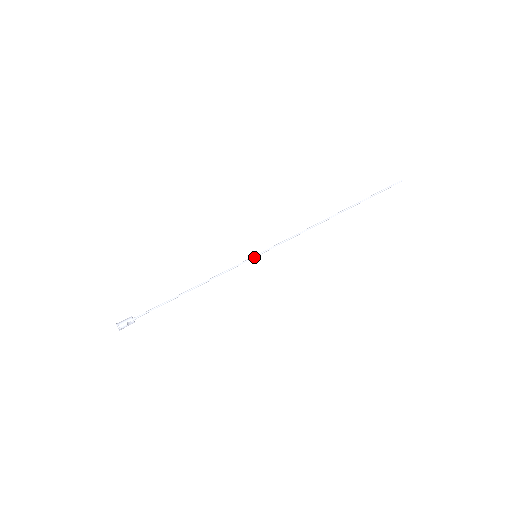
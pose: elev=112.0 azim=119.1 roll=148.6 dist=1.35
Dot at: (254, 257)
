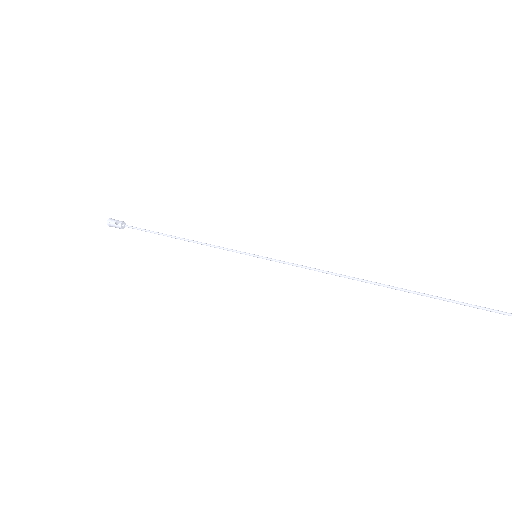
Dot at: (253, 255)
